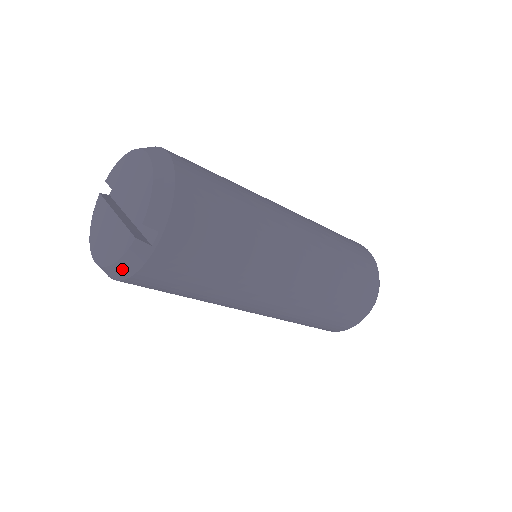
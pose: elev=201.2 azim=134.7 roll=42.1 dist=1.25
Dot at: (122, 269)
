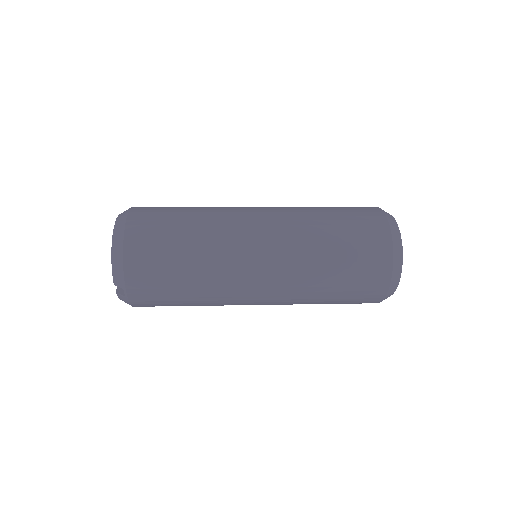
Dot at: occluded
